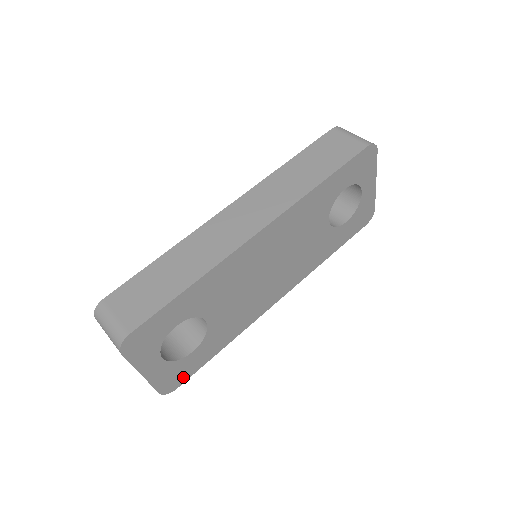
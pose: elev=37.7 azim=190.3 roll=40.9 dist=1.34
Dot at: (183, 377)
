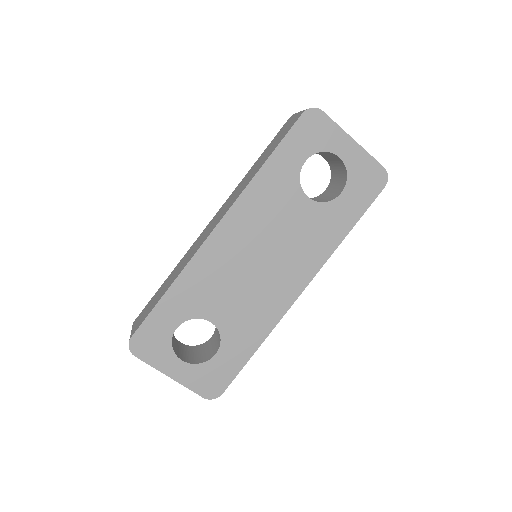
Dot at: (223, 381)
